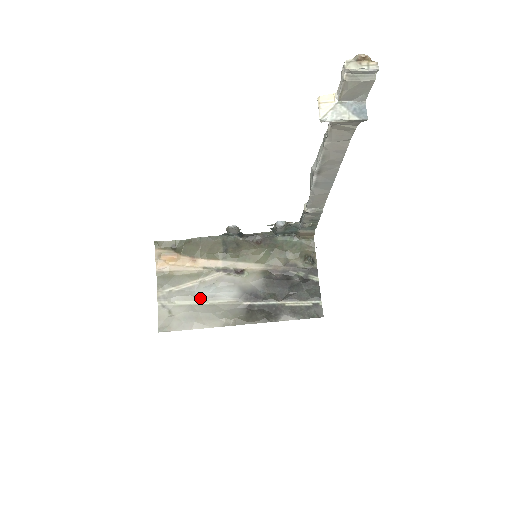
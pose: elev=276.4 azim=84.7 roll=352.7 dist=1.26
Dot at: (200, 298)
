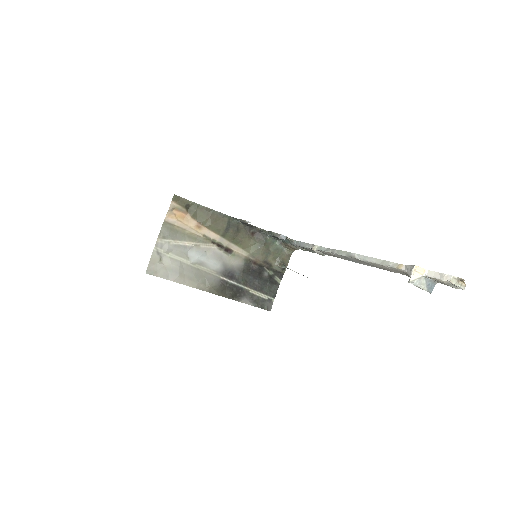
Dot at: (190, 259)
